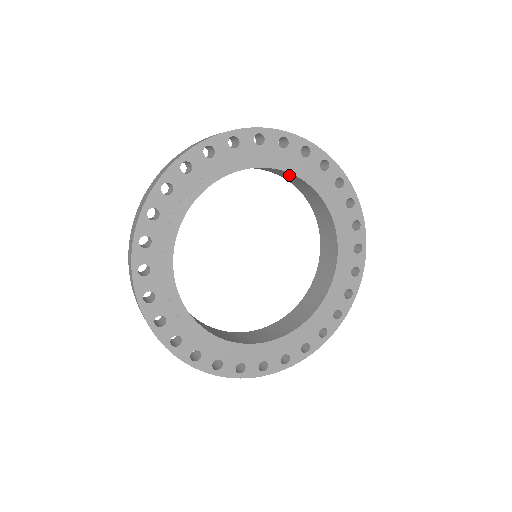
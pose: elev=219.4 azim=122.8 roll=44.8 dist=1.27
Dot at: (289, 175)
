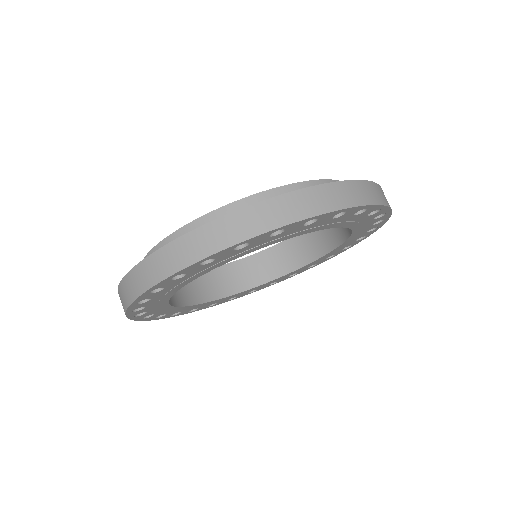
Dot at: occluded
